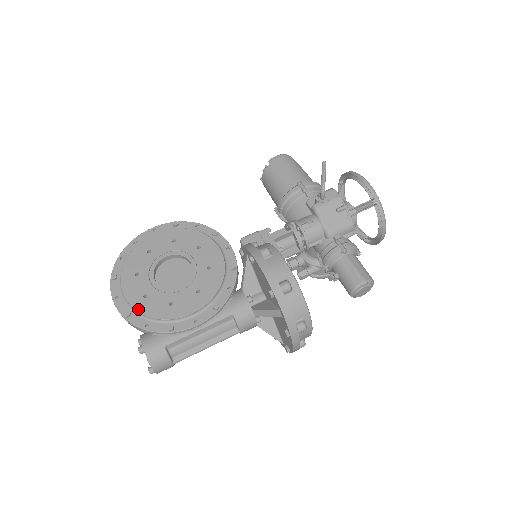
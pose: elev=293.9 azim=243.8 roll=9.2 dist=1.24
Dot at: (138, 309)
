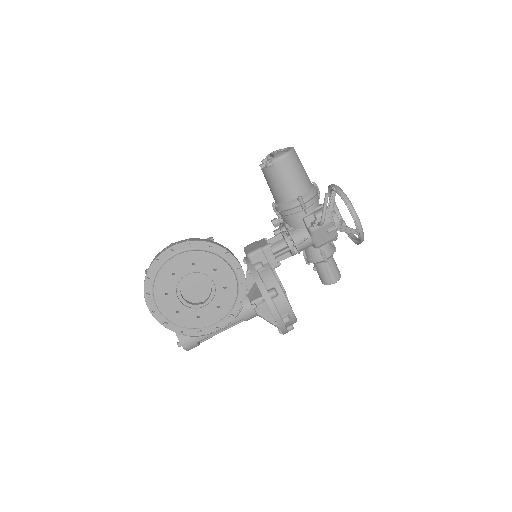
Dot at: (174, 322)
